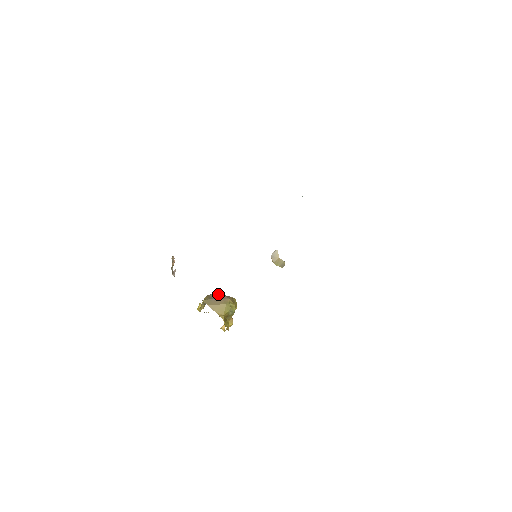
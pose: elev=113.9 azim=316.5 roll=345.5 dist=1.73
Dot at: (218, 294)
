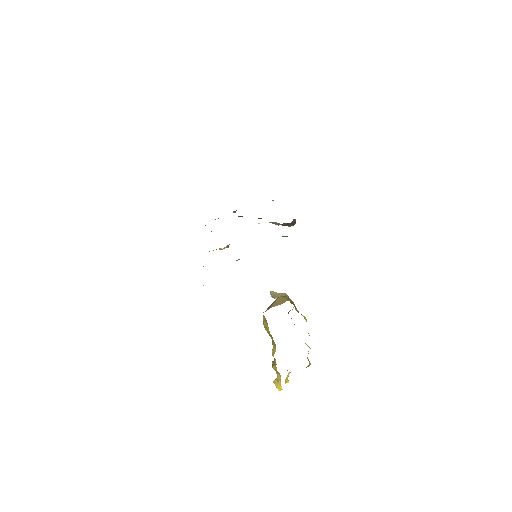
Dot at: occluded
